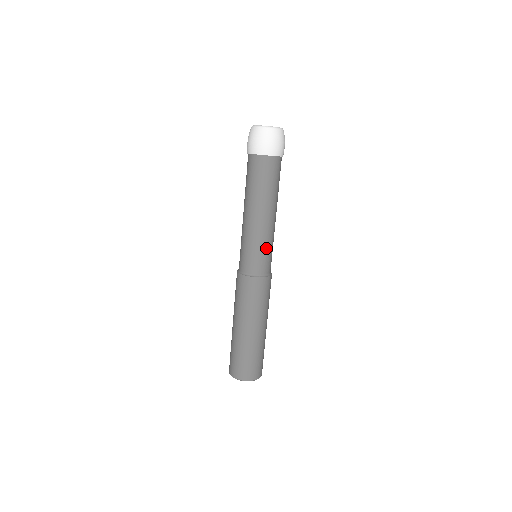
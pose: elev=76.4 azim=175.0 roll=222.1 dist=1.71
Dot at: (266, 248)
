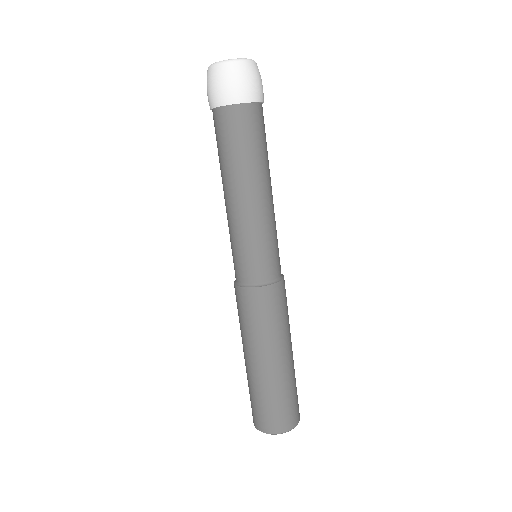
Dot at: occluded
